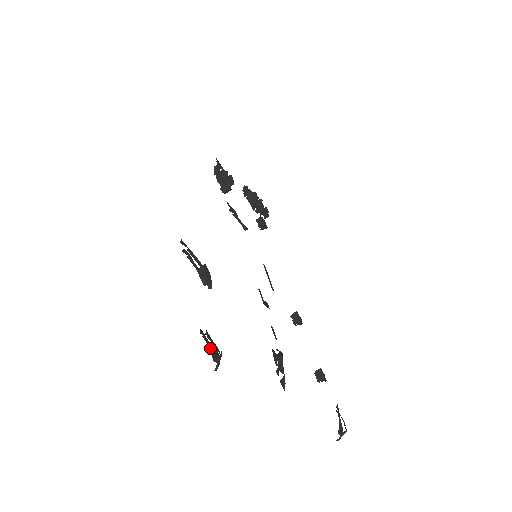
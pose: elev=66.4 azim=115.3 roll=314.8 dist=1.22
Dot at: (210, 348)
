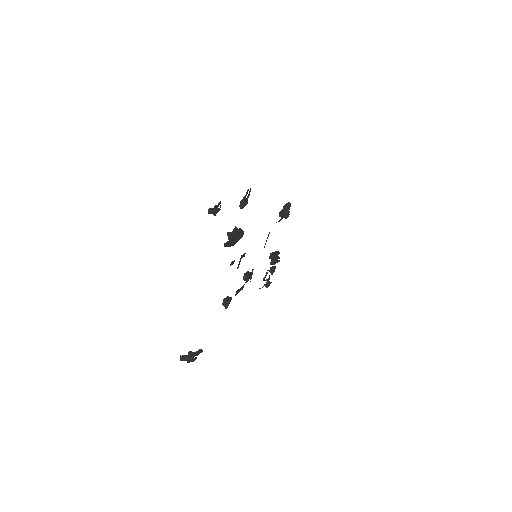
Dot at: (218, 205)
